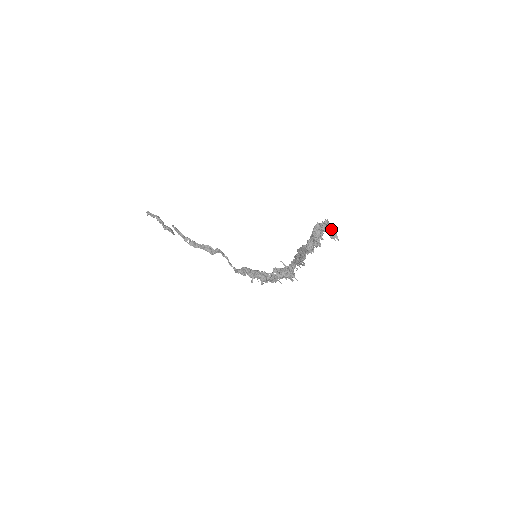
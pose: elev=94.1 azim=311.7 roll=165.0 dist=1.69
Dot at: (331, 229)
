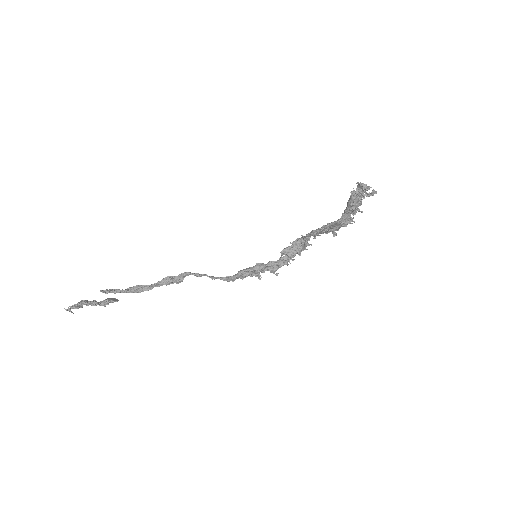
Dot at: occluded
